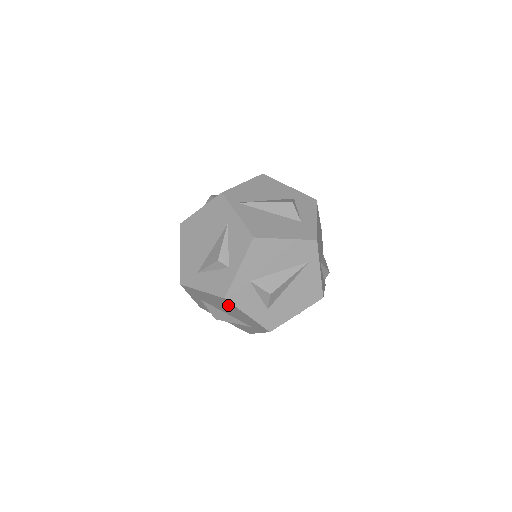
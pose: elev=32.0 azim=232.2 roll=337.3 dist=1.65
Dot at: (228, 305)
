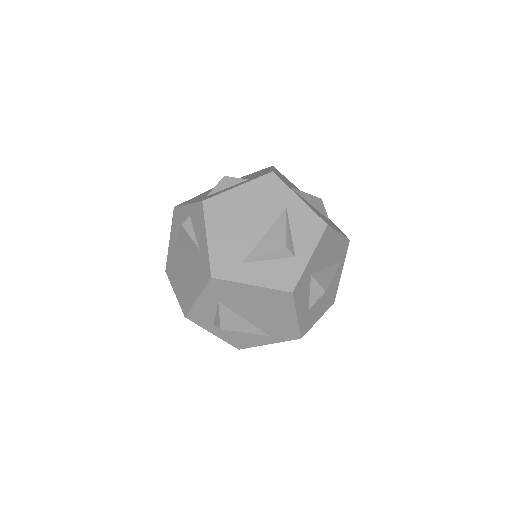
Dot at: (279, 304)
